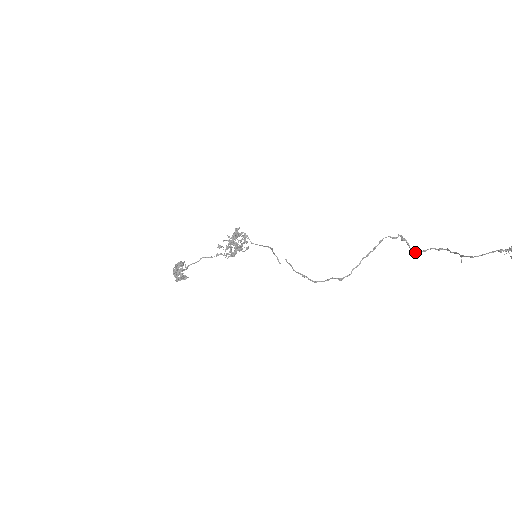
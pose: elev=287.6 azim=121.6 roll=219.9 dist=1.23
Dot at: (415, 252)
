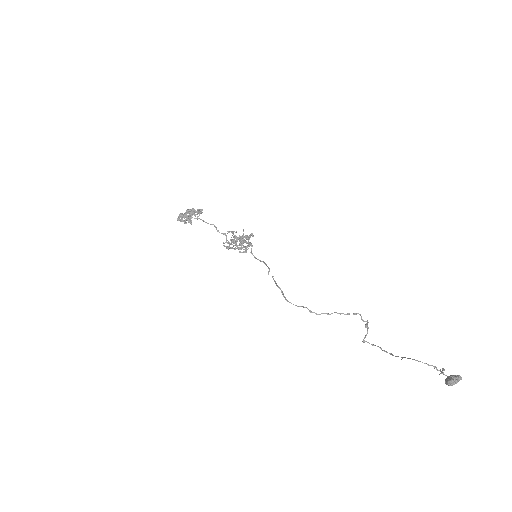
Dot at: occluded
